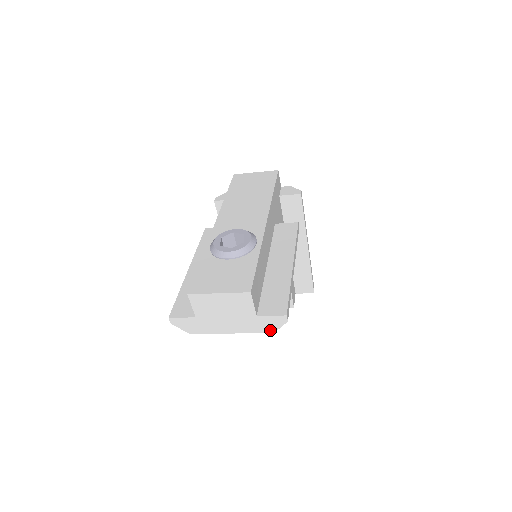
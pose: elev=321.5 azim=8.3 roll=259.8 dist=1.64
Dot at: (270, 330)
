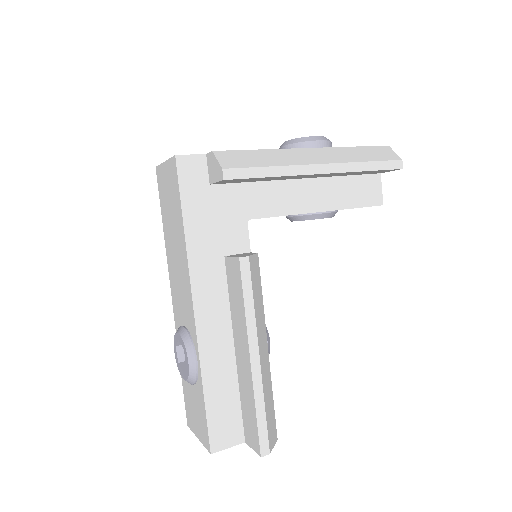
Dot at: occluded
